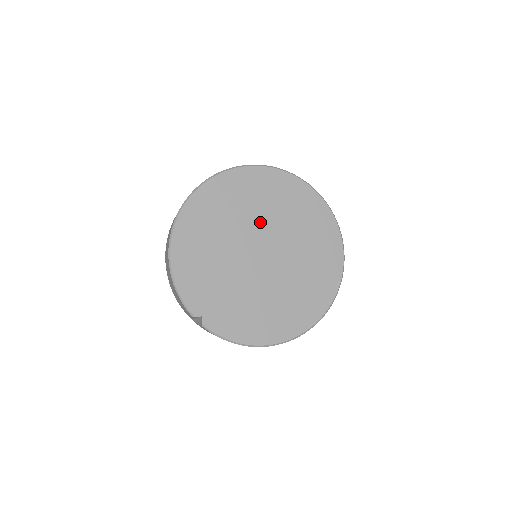
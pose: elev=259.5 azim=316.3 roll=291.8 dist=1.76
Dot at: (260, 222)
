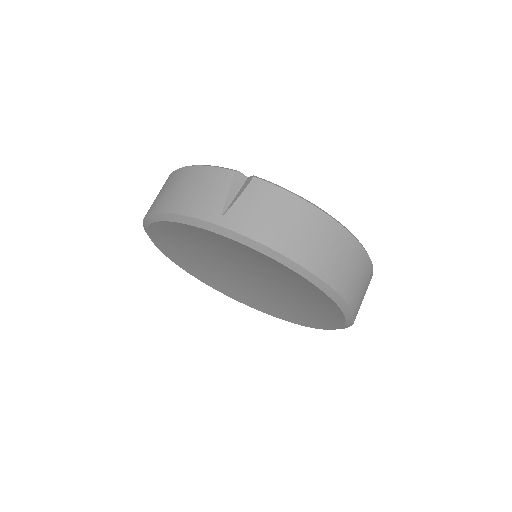
Dot at: occluded
